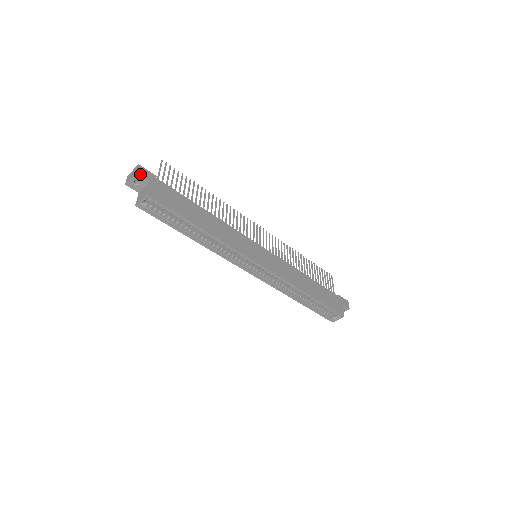
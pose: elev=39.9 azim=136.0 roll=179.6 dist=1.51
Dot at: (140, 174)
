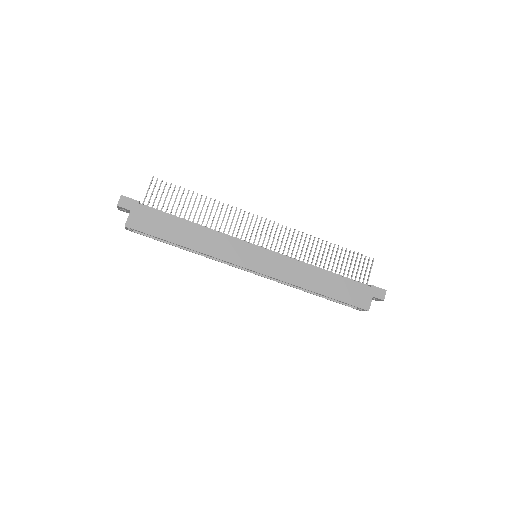
Dot at: (121, 205)
